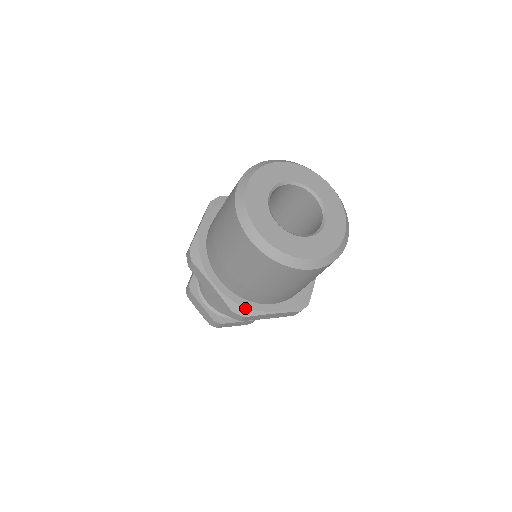
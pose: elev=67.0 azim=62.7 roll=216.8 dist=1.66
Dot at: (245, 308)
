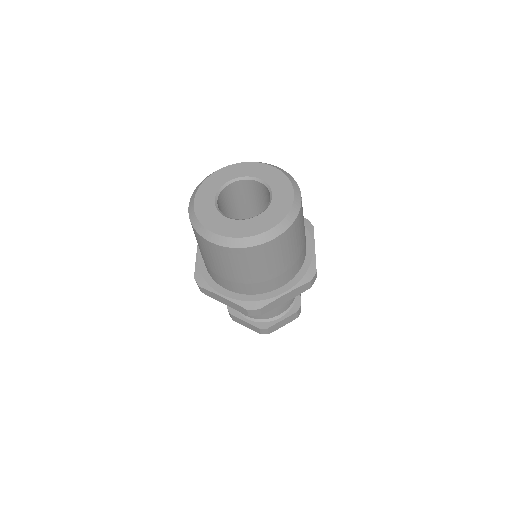
Dot at: (257, 302)
